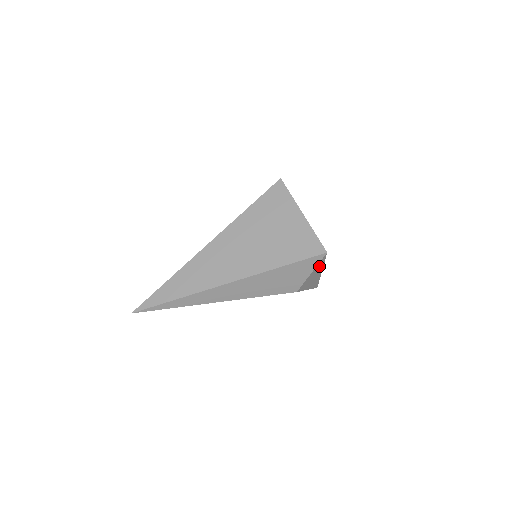
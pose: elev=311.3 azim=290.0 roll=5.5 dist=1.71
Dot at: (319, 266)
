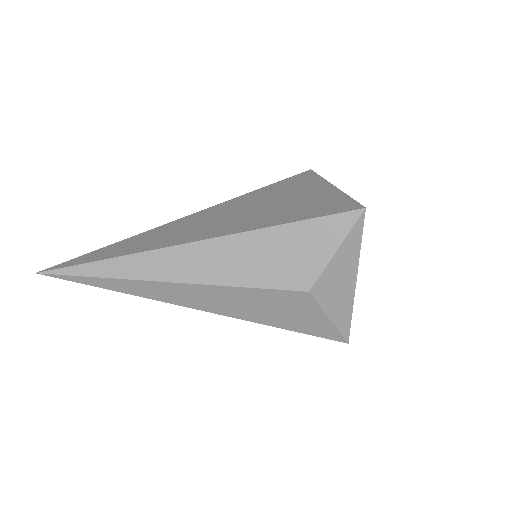
Dot at: (351, 246)
